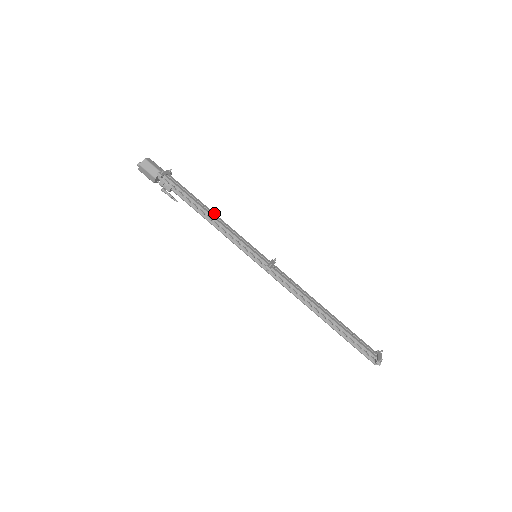
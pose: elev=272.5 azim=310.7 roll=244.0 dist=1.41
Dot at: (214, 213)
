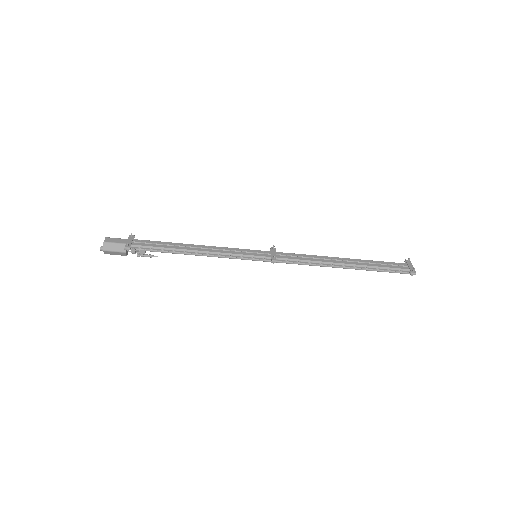
Dot at: (195, 245)
